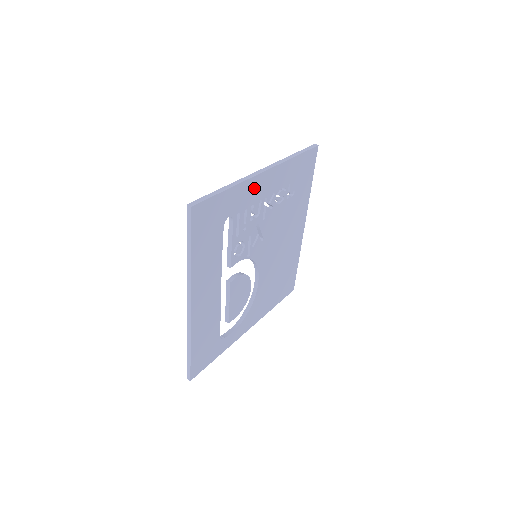
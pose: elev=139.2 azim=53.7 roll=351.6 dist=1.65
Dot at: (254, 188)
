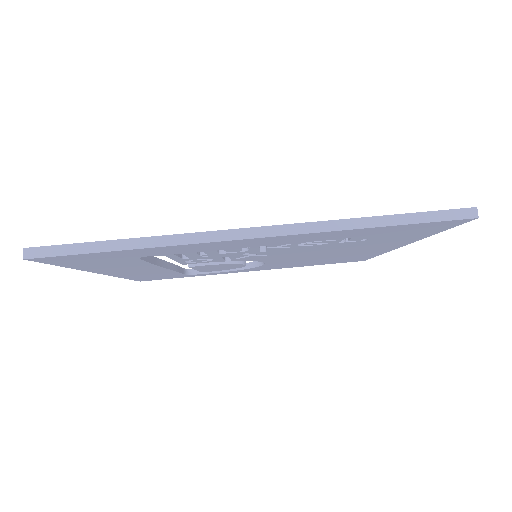
Dot at: (218, 244)
